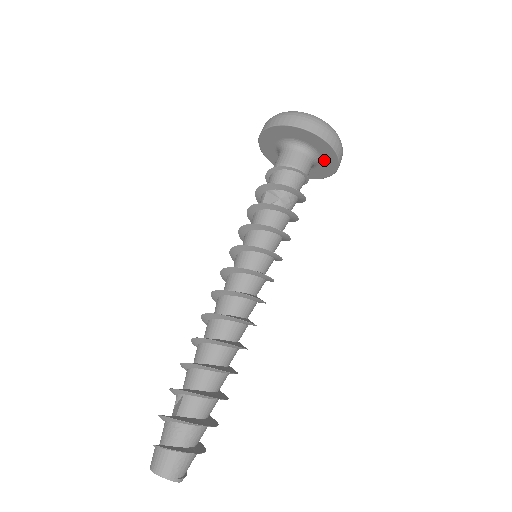
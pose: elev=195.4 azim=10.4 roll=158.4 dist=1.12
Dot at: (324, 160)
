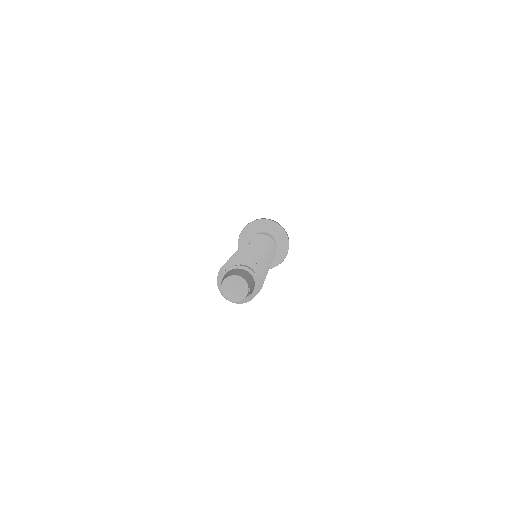
Dot at: (277, 254)
